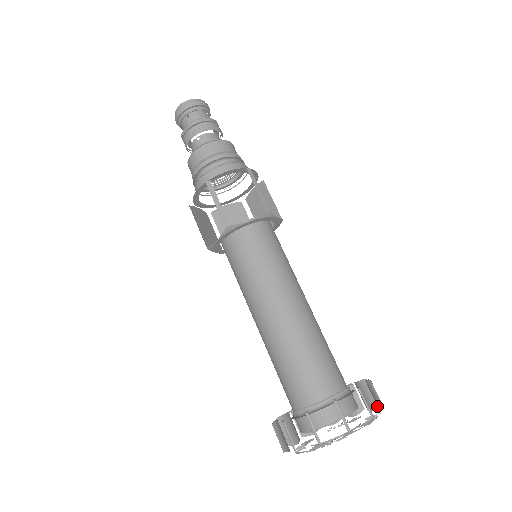
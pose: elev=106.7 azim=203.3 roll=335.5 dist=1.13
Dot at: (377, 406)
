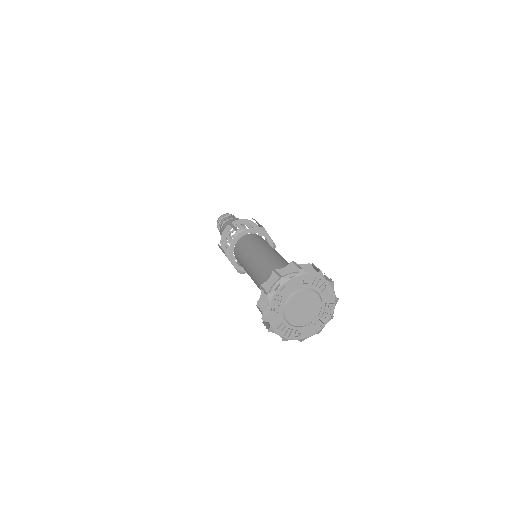
Dot at: (317, 333)
